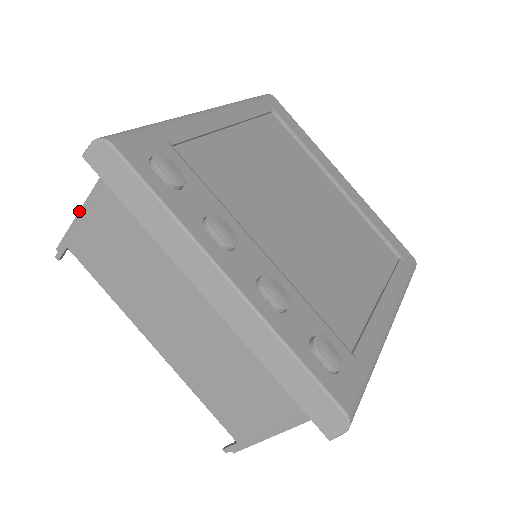
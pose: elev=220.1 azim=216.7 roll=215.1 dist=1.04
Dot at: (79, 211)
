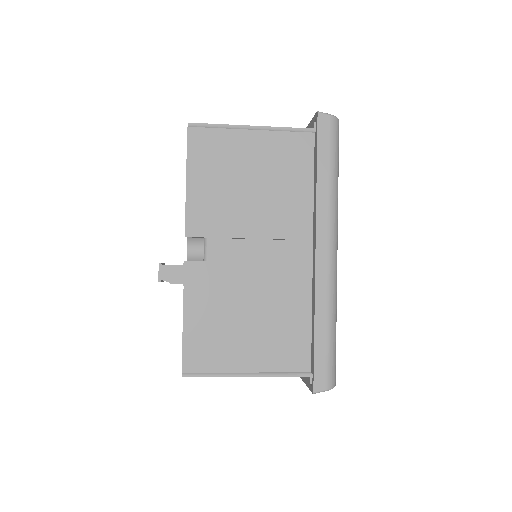
Dot at: (245, 373)
